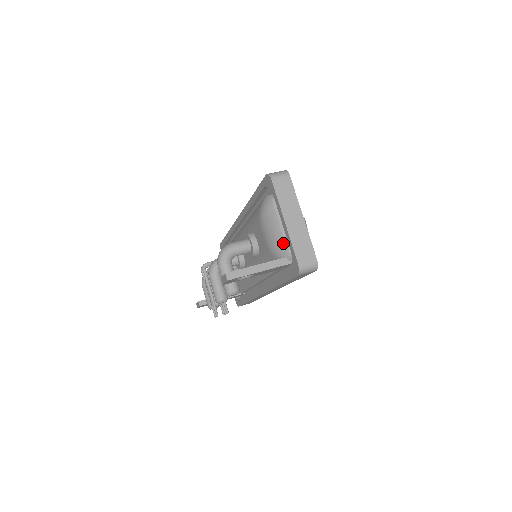
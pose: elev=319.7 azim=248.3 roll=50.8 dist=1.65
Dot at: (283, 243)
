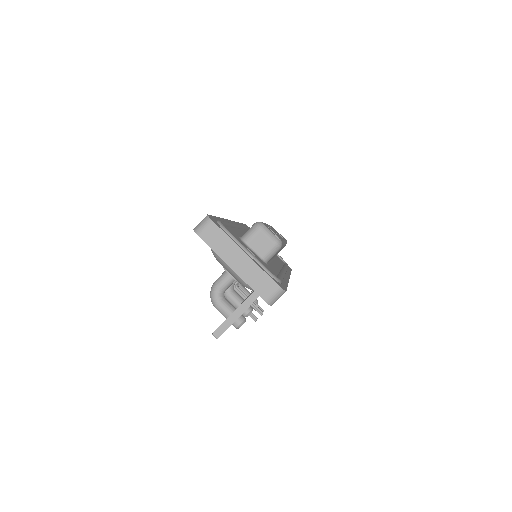
Dot at: occluded
